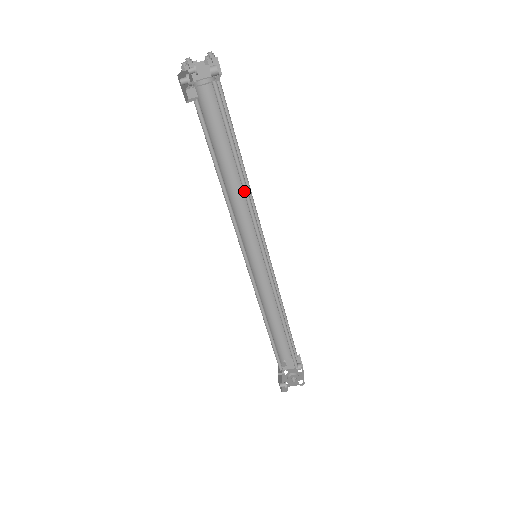
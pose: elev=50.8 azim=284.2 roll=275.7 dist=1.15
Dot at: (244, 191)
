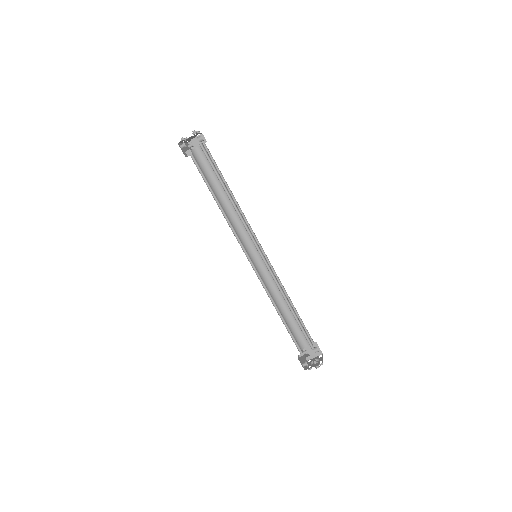
Dot at: (234, 208)
